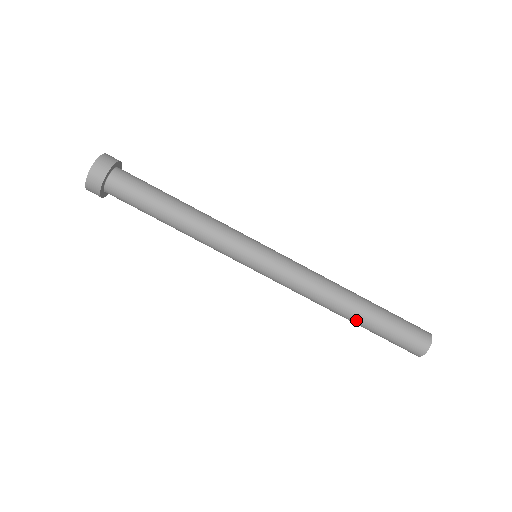
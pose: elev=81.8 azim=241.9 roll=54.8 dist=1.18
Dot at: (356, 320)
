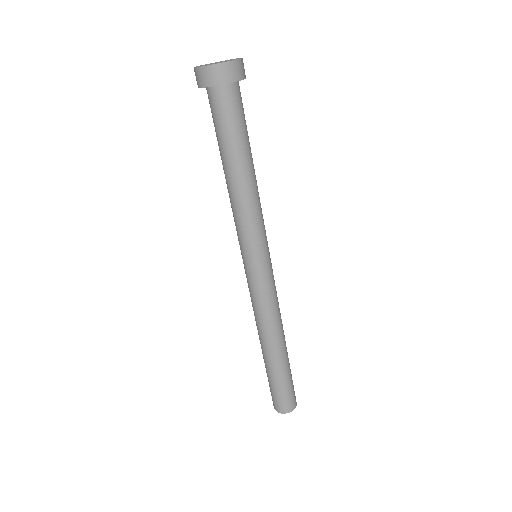
Dot at: (263, 355)
